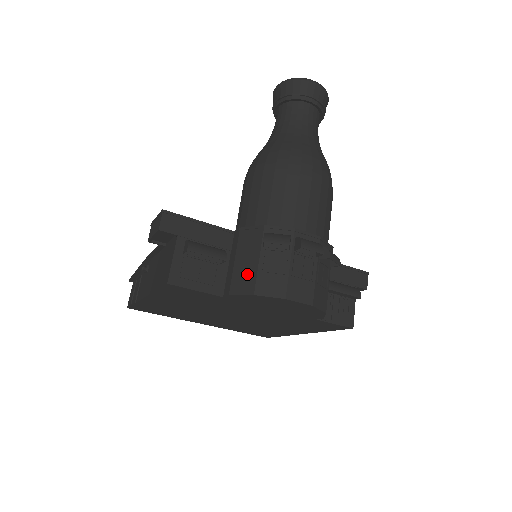
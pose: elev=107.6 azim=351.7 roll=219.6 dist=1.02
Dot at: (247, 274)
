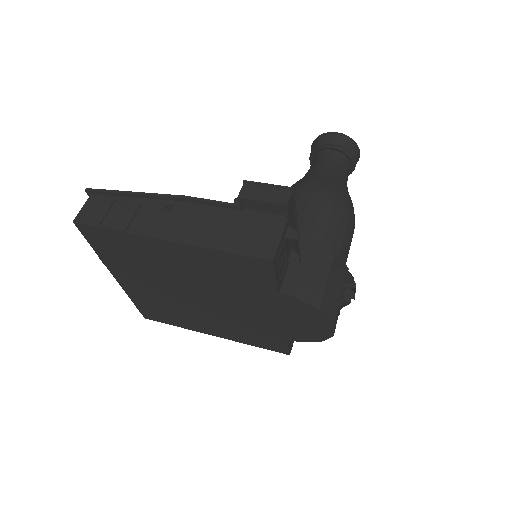
Dot at: (315, 287)
